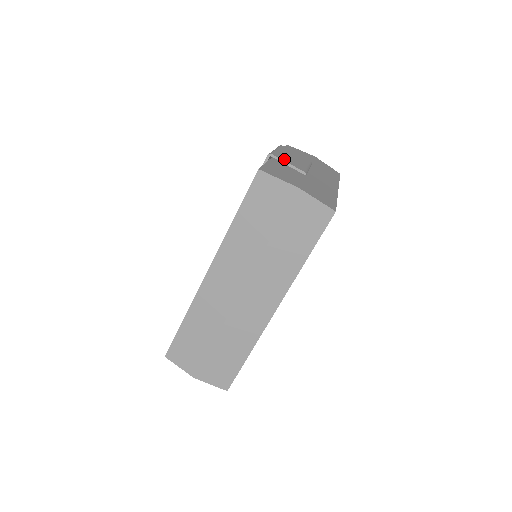
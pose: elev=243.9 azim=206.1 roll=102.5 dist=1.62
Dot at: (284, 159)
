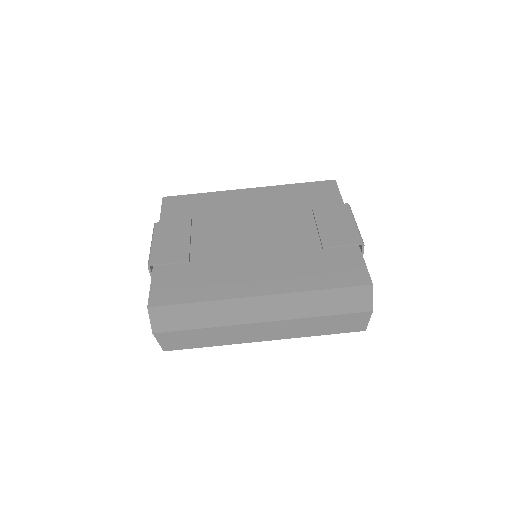
Dot at: occluded
